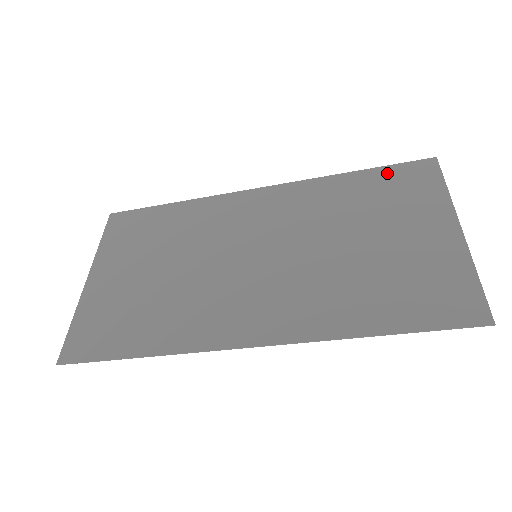
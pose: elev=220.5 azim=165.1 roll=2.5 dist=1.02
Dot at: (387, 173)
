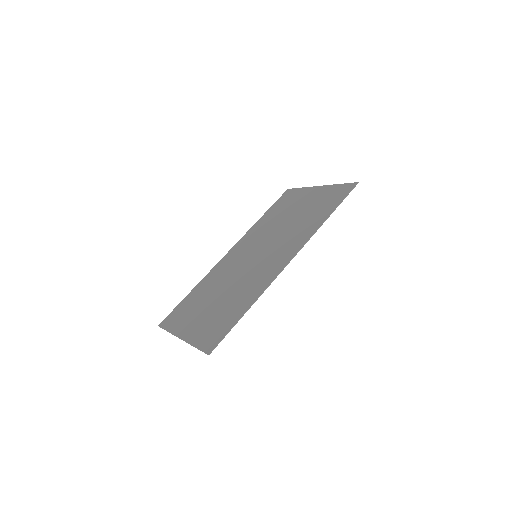
Dot at: (276, 205)
